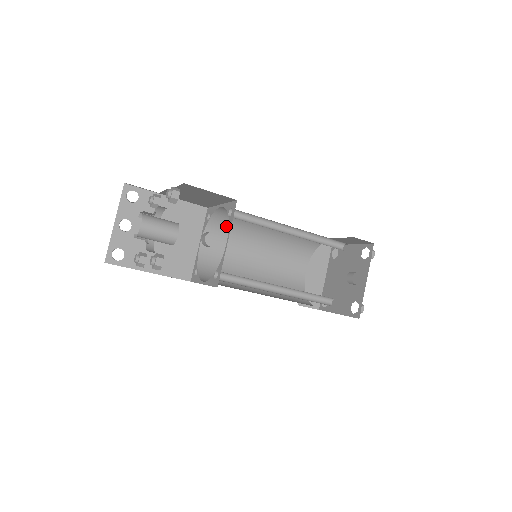
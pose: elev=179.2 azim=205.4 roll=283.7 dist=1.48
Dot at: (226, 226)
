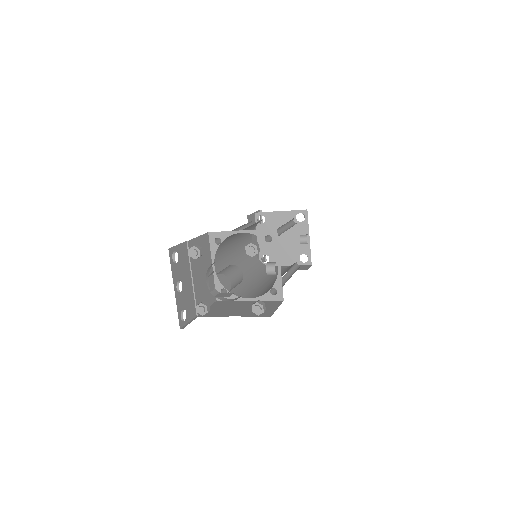
Dot at: (226, 241)
